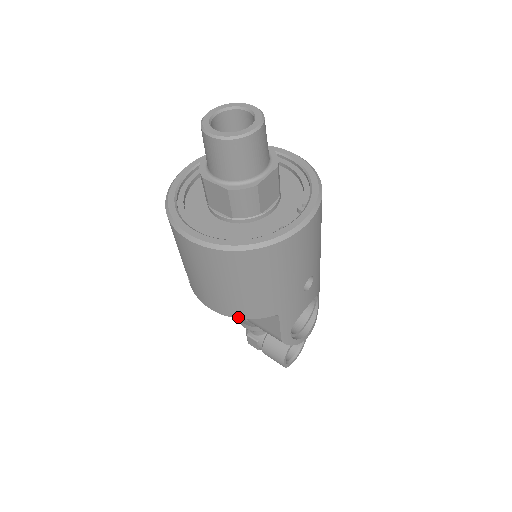
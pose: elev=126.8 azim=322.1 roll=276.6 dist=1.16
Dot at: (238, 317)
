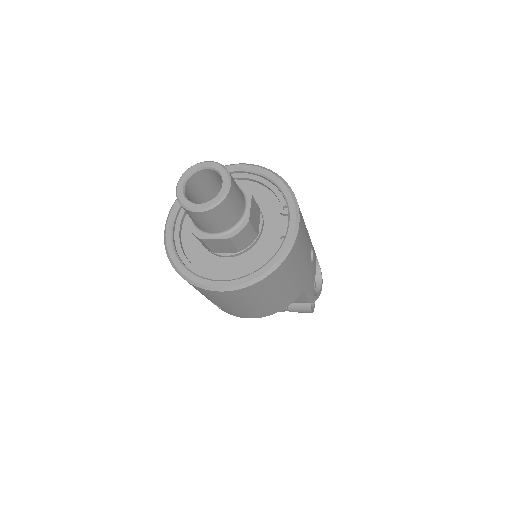
Dot at: (276, 312)
